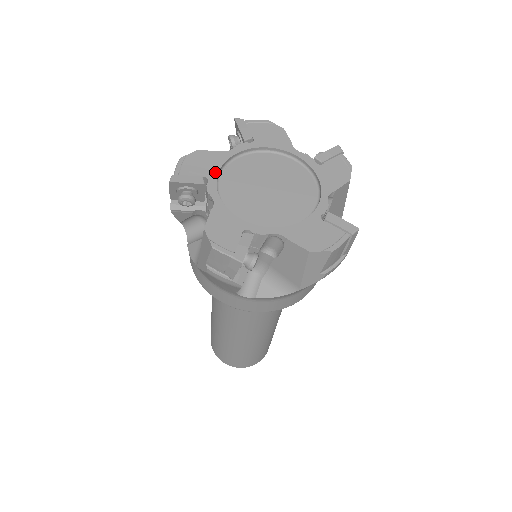
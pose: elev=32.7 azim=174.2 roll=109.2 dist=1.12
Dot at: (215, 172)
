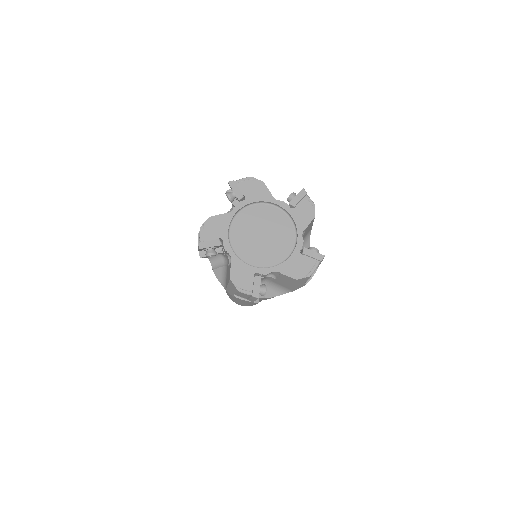
Dot at: (226, 232)
